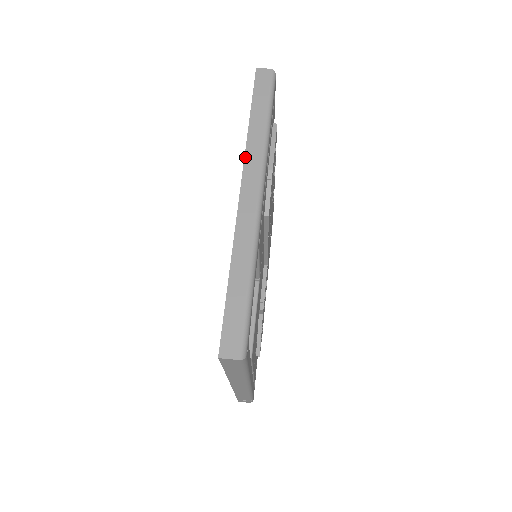
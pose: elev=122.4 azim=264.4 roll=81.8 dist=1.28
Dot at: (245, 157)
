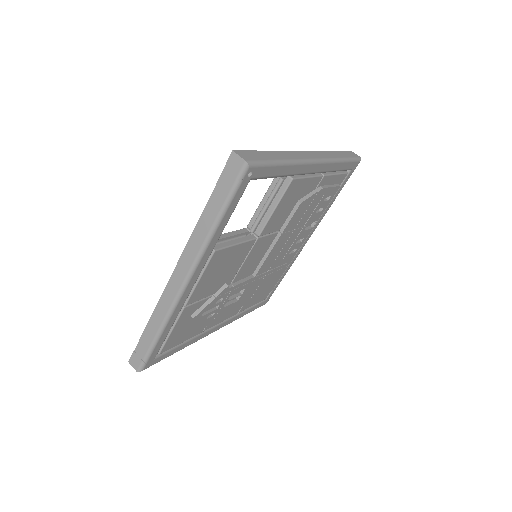
Dot at: (319, 151)
